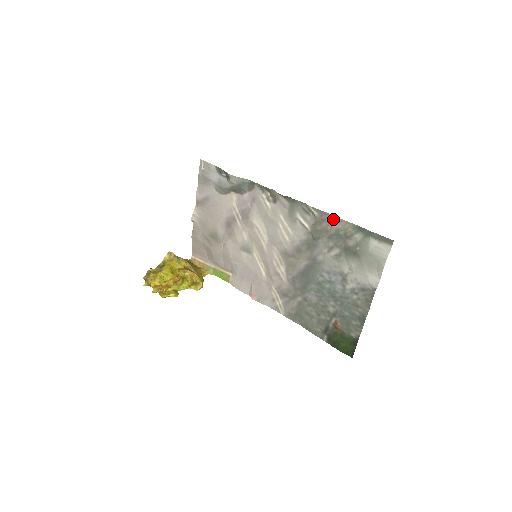
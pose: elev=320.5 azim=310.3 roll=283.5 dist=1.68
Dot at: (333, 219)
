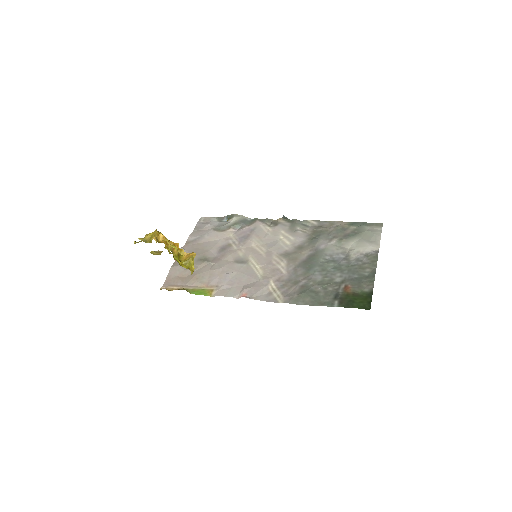
Dot at: (331, 223)
